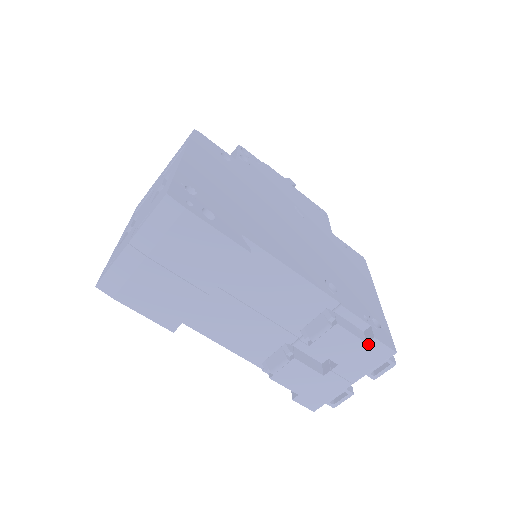
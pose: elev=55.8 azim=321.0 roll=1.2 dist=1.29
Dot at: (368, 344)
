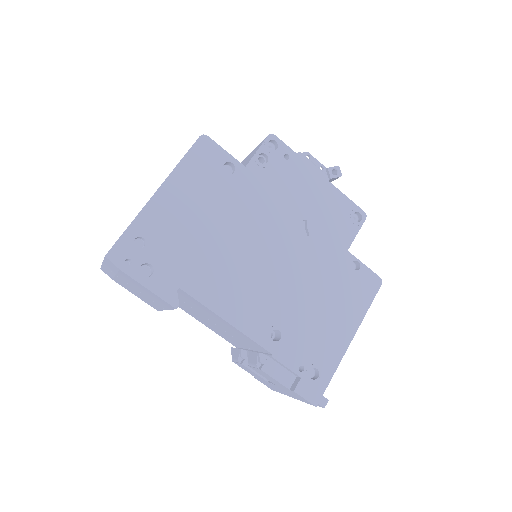
Dot at: (291, 390)
